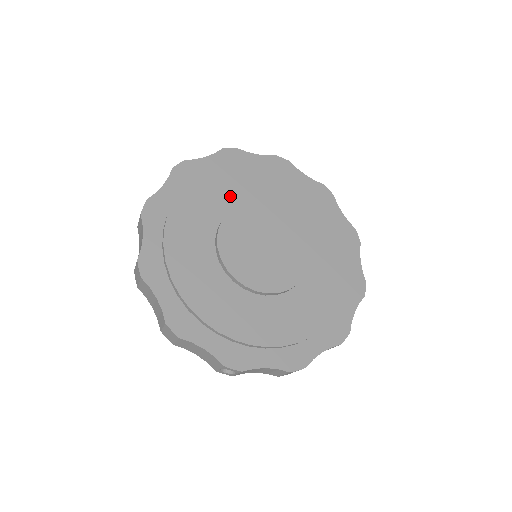
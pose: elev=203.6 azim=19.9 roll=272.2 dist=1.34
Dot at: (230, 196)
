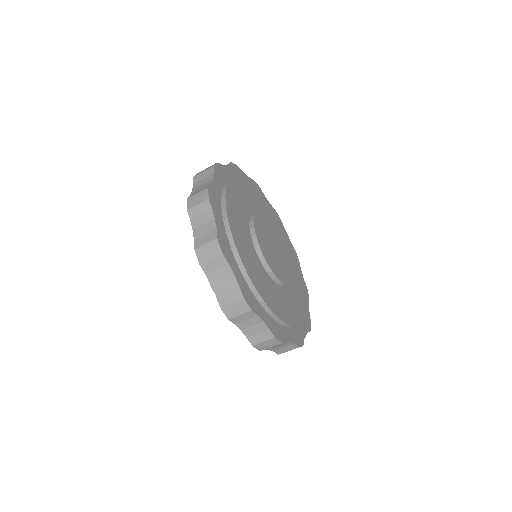
Dot at: (243, 213)
